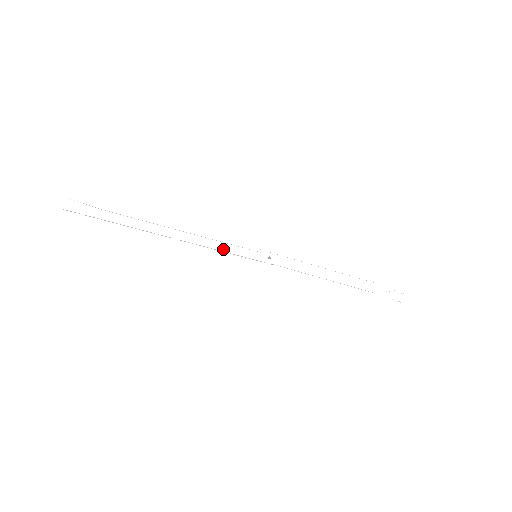
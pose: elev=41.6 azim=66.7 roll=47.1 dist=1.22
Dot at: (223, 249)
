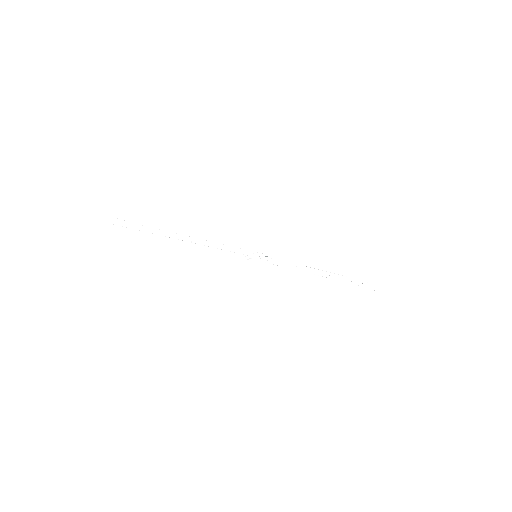
Dot at: (231, 250)
